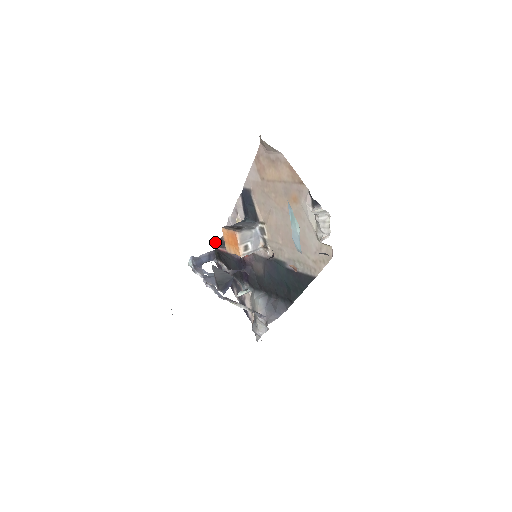
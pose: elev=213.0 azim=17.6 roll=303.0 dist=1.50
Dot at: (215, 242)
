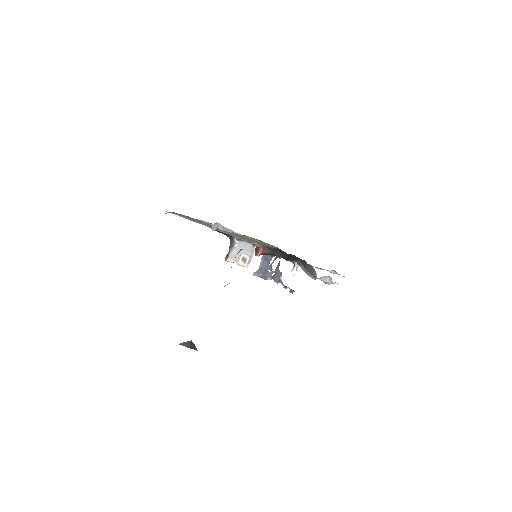
Dot at: occluded
